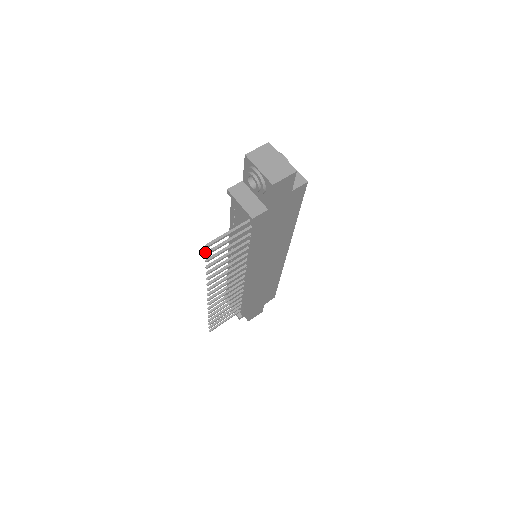
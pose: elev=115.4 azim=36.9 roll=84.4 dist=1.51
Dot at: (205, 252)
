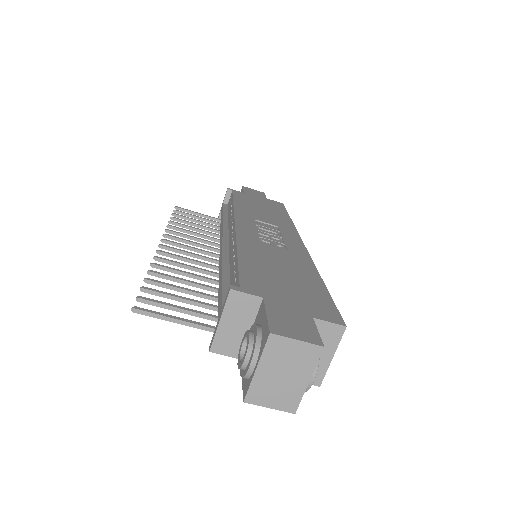
Dot at: (138, 297)
